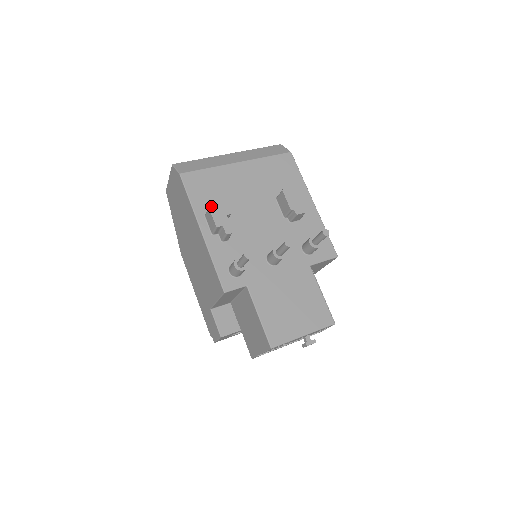
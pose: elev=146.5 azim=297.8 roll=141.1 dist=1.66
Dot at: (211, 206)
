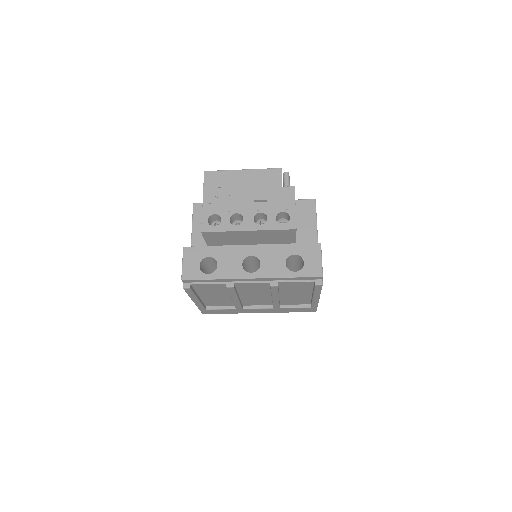
Dot at: occluded
